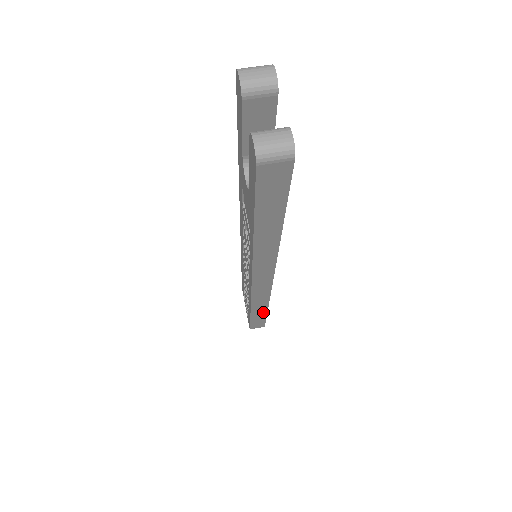
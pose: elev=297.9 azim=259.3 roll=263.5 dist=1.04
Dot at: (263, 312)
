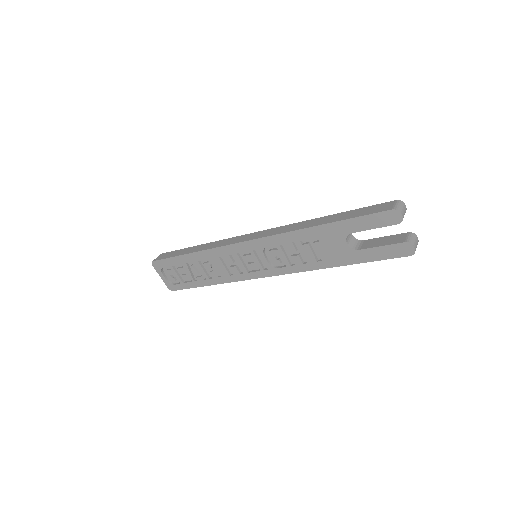
Dot at: occluded
